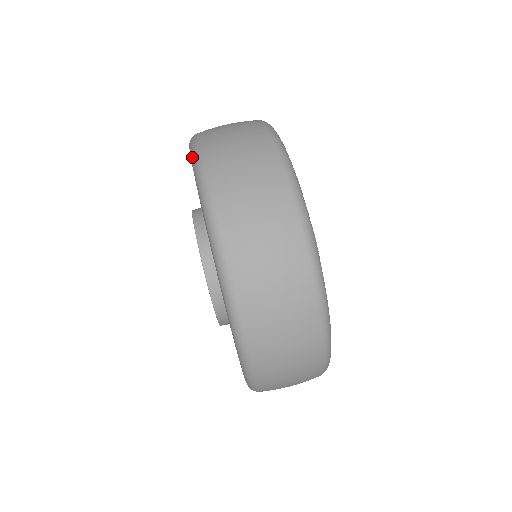
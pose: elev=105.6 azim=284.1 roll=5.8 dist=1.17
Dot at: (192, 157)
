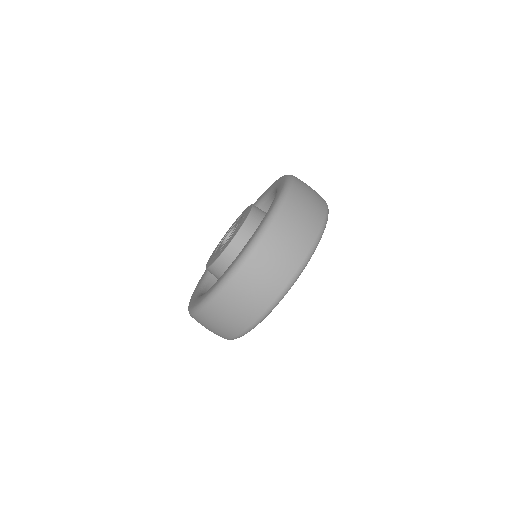
Dot at: (257, 234)
